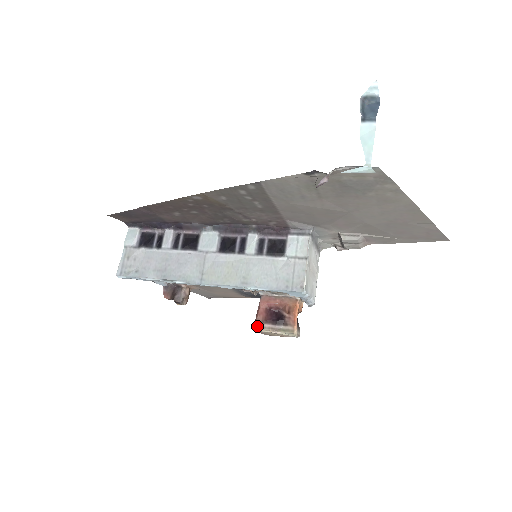
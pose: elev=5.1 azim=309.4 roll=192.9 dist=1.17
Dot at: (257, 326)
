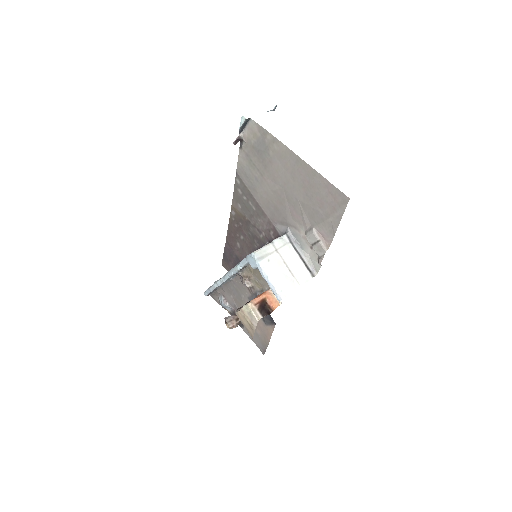
Dot at: occluded
